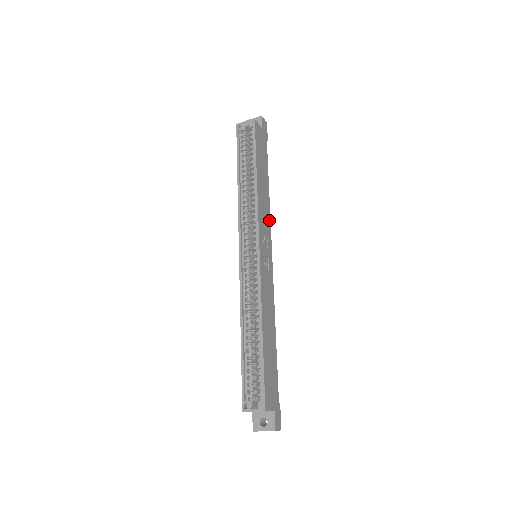
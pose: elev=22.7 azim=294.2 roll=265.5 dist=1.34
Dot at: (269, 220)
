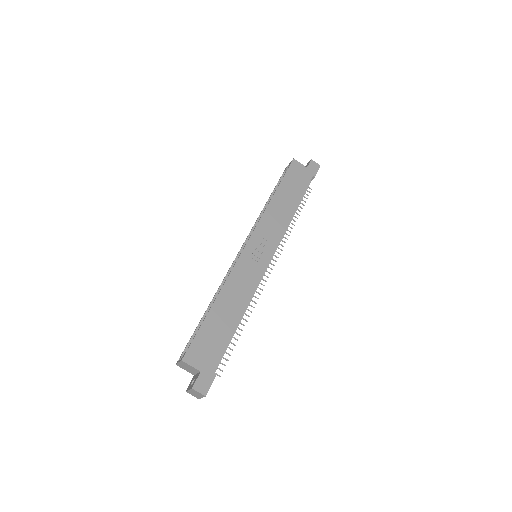
Dot at: (282, 231)
